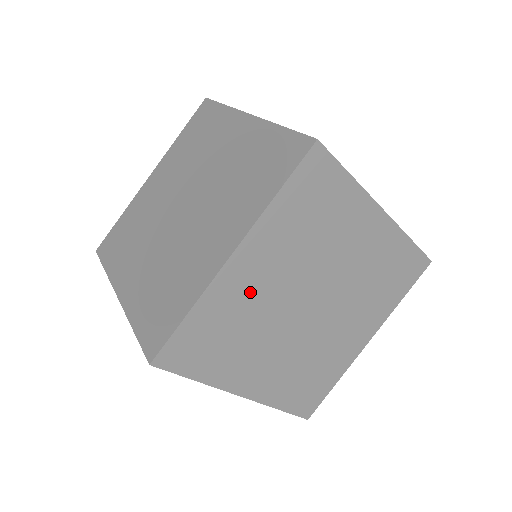
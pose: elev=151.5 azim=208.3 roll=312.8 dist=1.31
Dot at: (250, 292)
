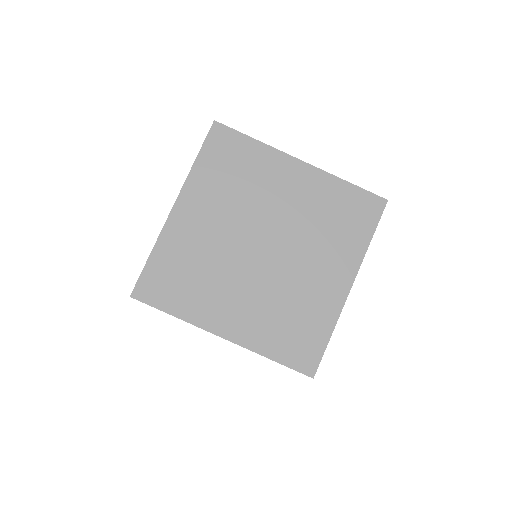
Dot at: occluded
